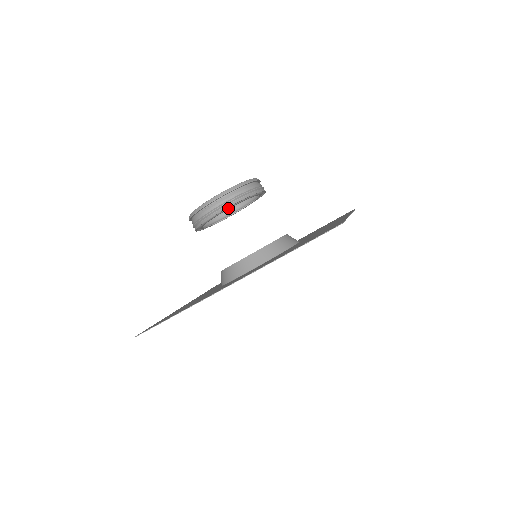
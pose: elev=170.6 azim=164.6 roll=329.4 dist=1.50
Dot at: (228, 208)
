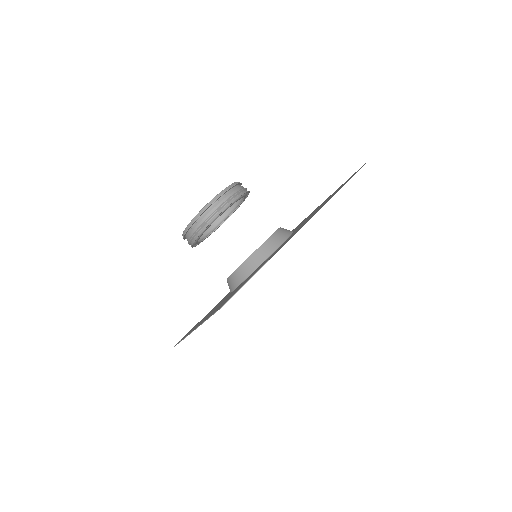
Dot at: (200, 236)
